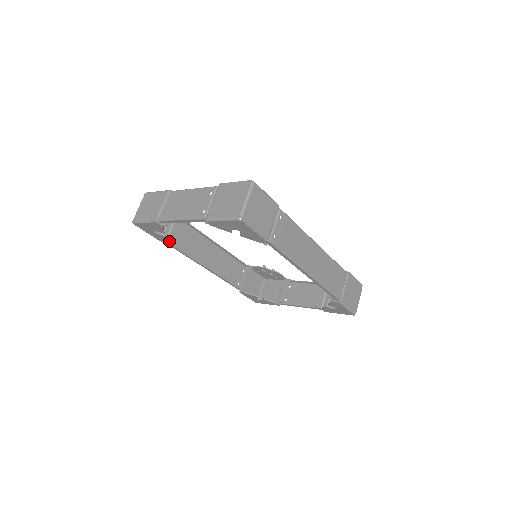
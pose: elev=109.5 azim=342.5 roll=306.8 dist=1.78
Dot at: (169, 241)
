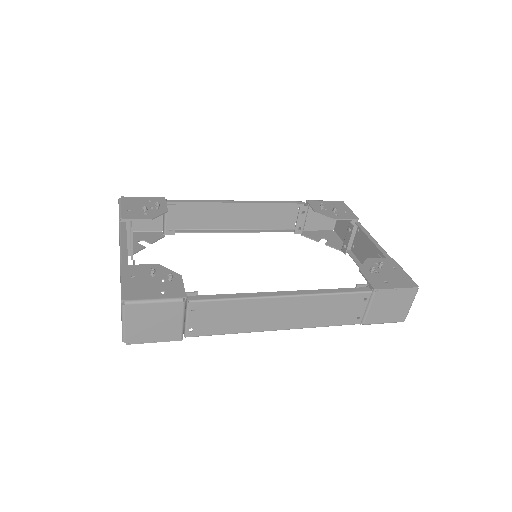
Dot at: occluded
